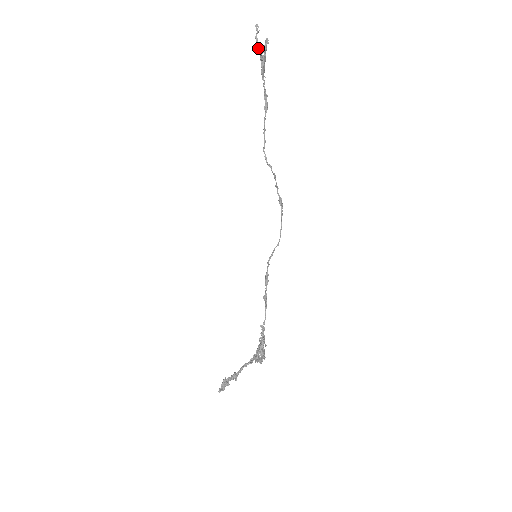
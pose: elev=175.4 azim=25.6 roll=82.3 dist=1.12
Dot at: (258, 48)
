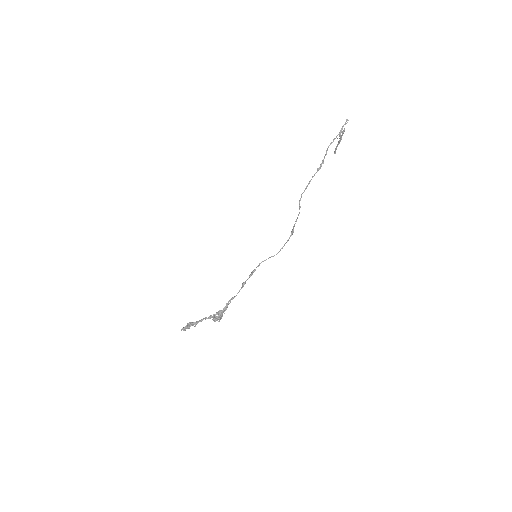
Dot at: occluded
